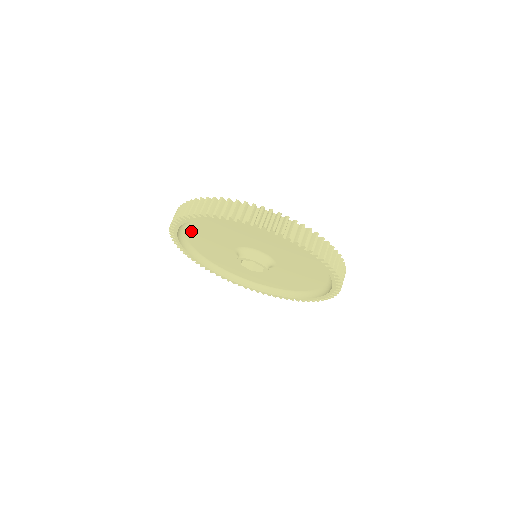
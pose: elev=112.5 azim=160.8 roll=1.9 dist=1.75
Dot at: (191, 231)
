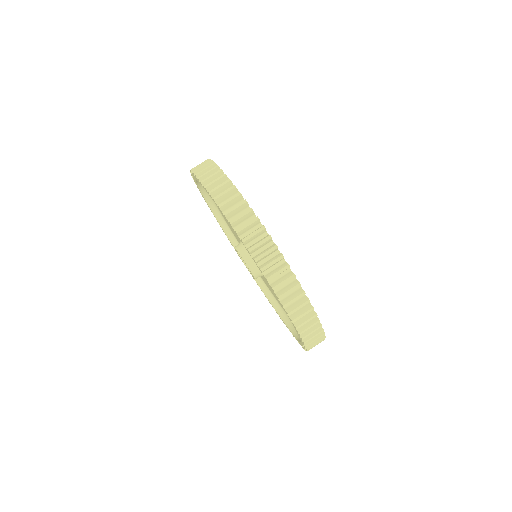
Dot at: occluded
